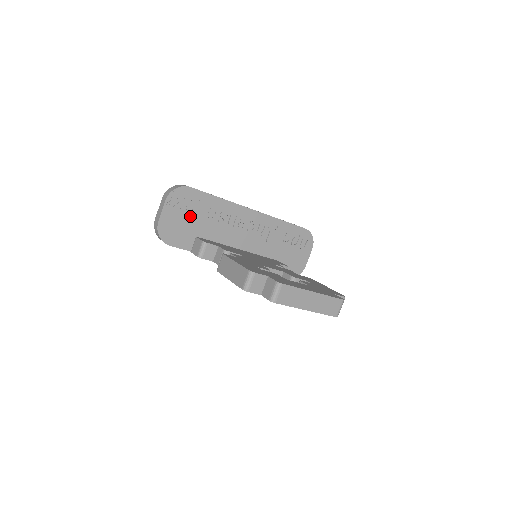
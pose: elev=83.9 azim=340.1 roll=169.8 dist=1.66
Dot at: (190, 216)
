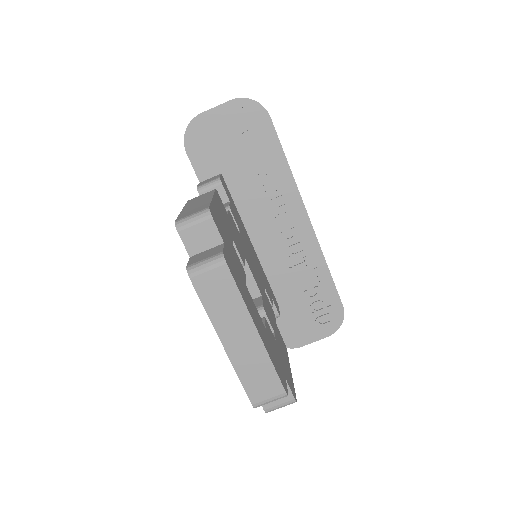
Dot at: (238, 146)
